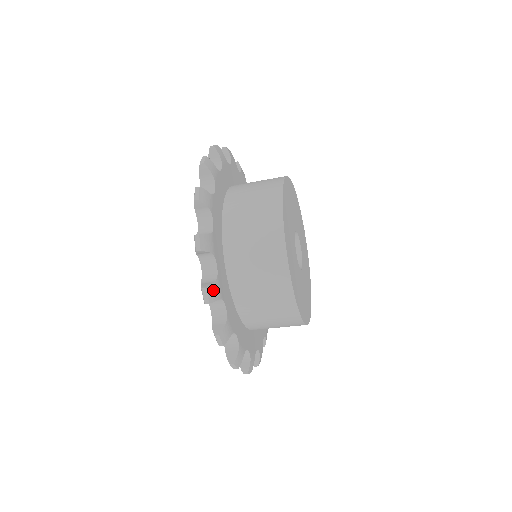
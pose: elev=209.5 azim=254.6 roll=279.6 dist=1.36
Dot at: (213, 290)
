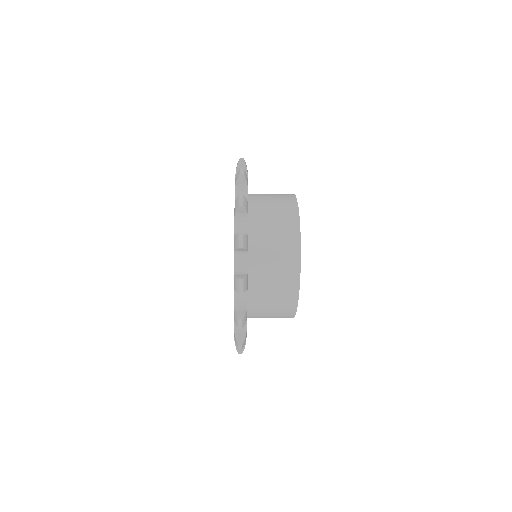
Dot at: (245, 317)
